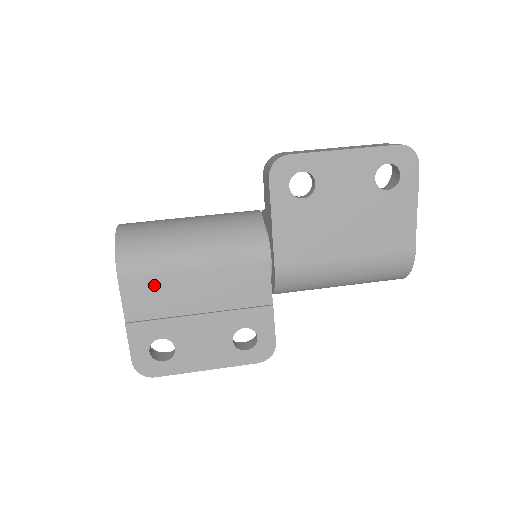
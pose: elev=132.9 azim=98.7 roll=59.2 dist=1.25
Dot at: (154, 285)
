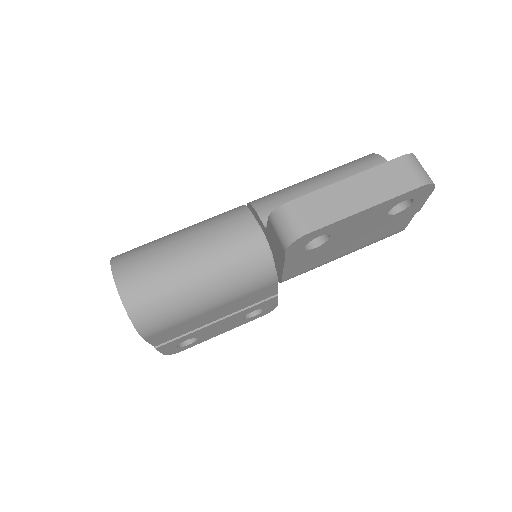
Dot at: (176, 328)
